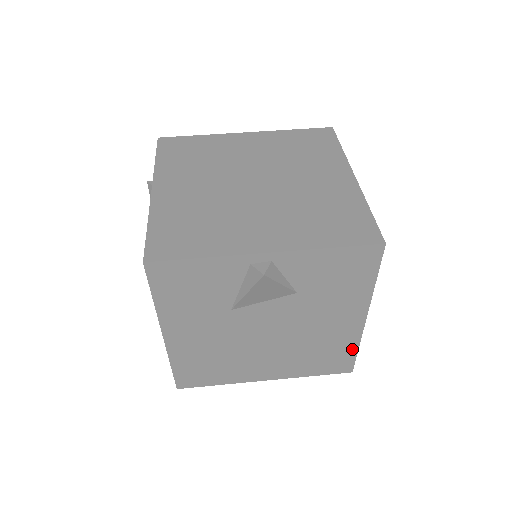
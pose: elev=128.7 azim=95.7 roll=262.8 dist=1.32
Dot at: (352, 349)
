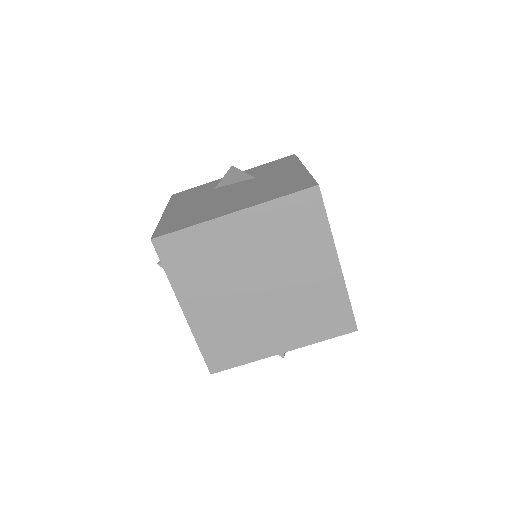
Dot at: occluded
